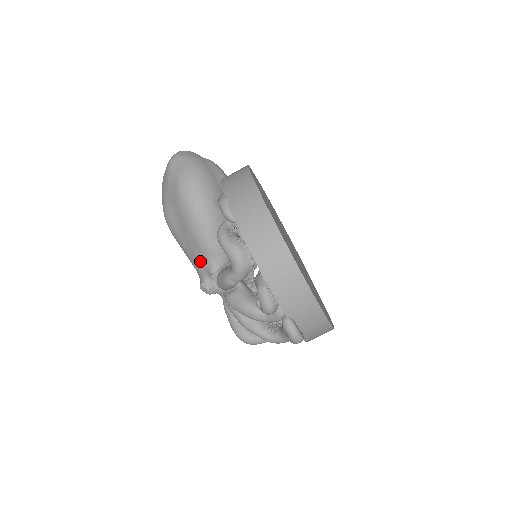
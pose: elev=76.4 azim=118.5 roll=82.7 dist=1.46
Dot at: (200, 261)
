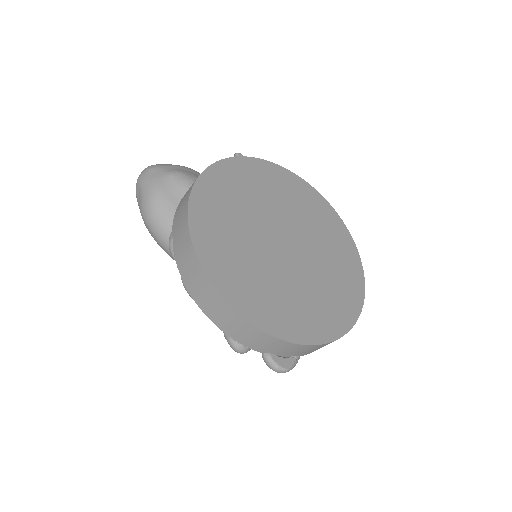
Dot at: occluded
